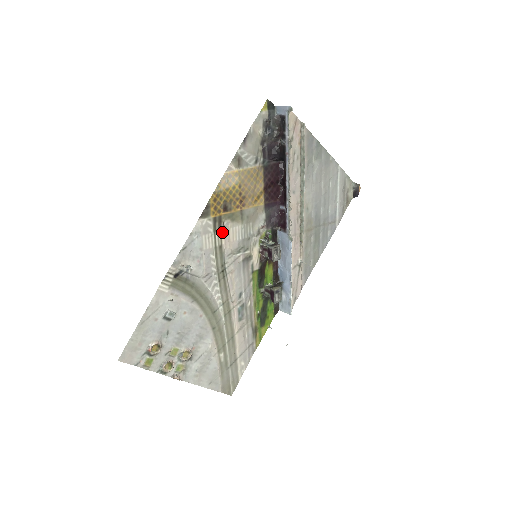
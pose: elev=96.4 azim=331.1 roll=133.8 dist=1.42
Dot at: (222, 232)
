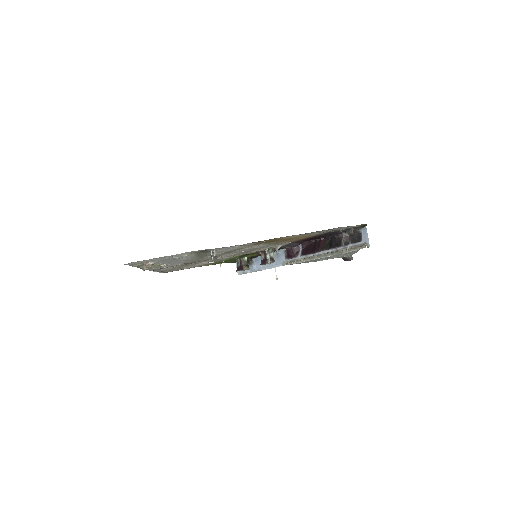
Dot at: (253, 245)
